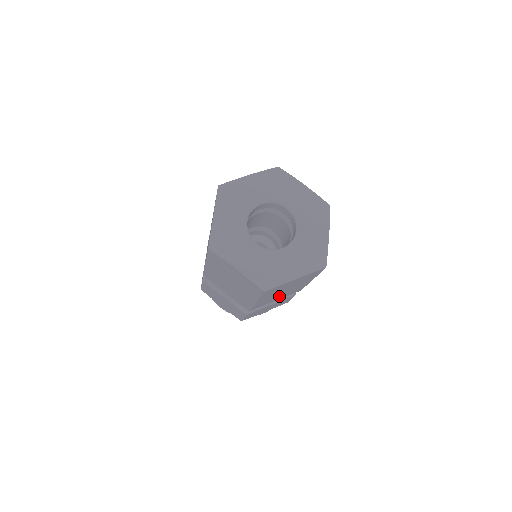
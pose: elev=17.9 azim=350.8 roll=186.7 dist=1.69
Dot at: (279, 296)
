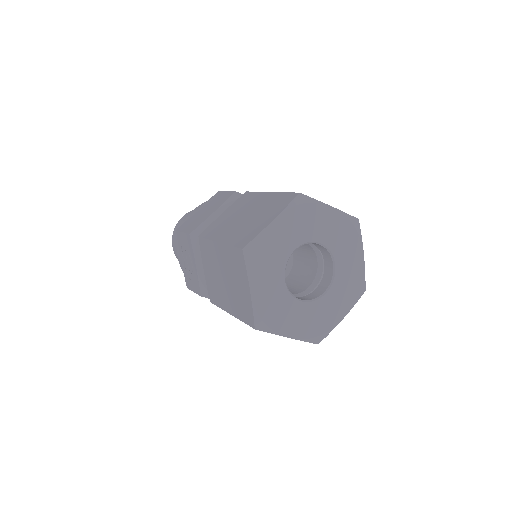
Dot at: occluded
